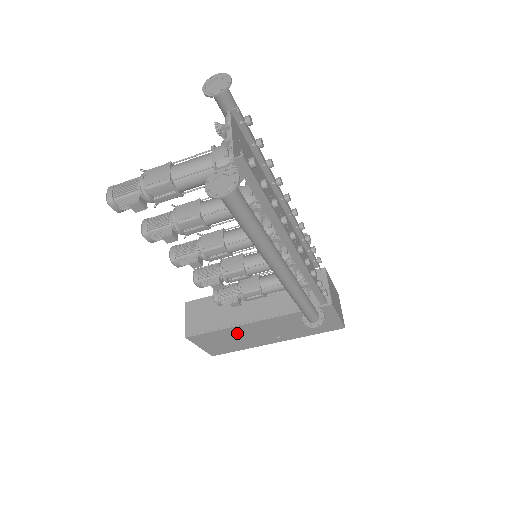
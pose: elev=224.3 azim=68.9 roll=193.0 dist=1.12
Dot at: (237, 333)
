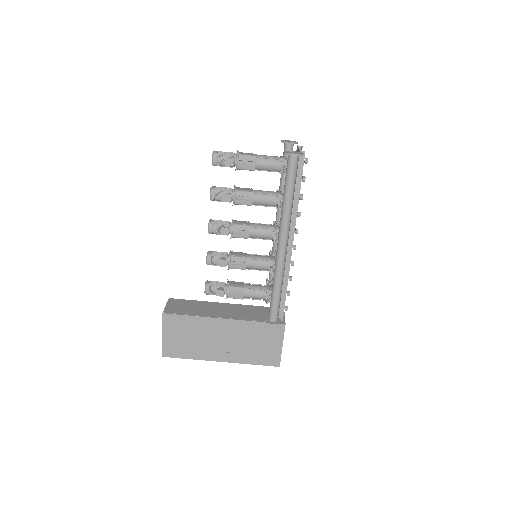
Dot at: (202, 329)
